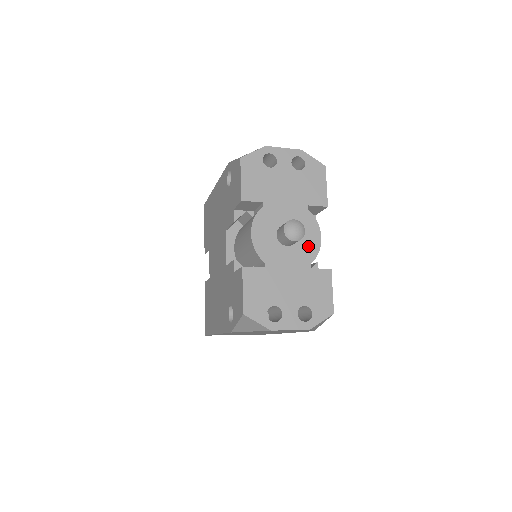
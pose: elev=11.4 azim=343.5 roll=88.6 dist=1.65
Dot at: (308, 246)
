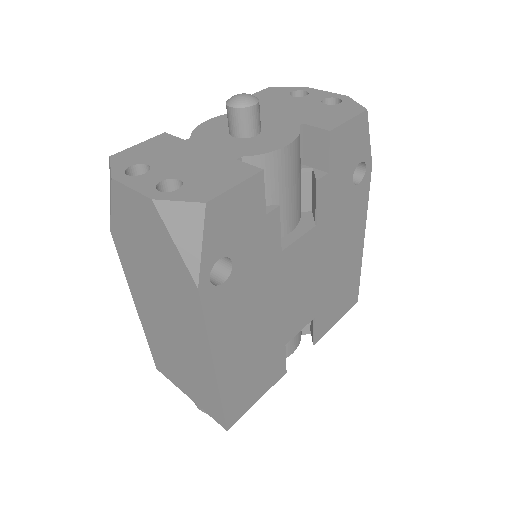
Dot at: (259, 145)
